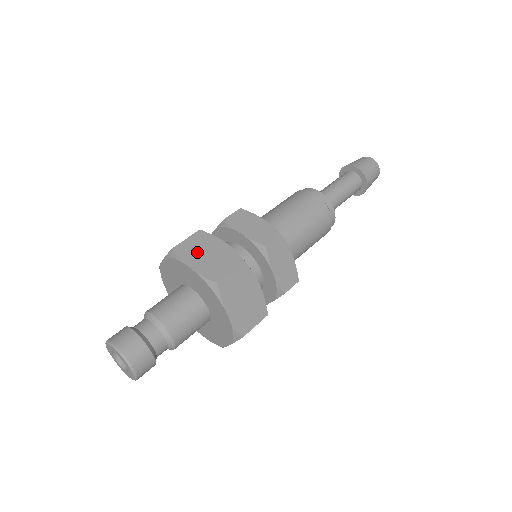
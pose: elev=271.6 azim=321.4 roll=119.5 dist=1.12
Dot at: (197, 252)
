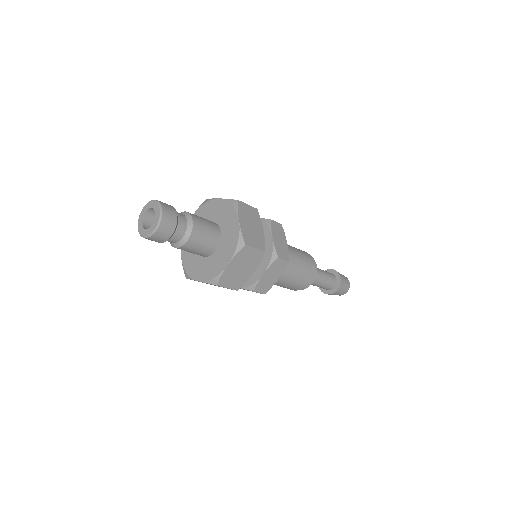
Dot at: (248, 217)
